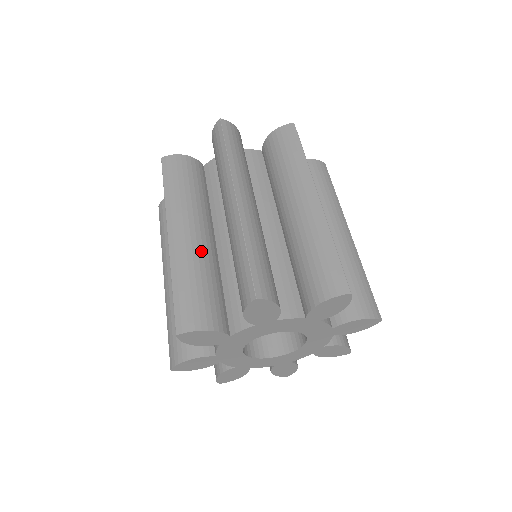
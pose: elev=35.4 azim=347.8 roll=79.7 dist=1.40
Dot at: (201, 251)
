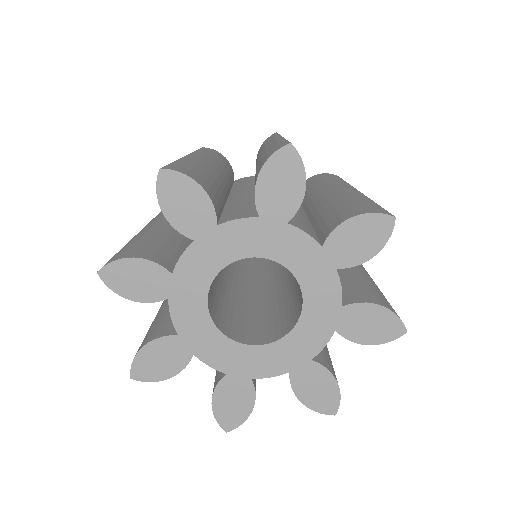
Dot at: (164, 228)
